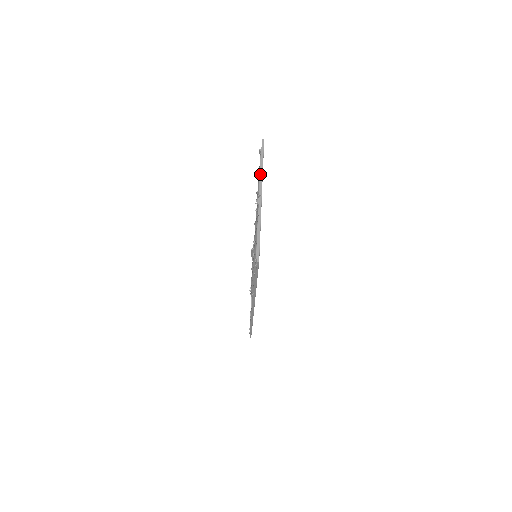
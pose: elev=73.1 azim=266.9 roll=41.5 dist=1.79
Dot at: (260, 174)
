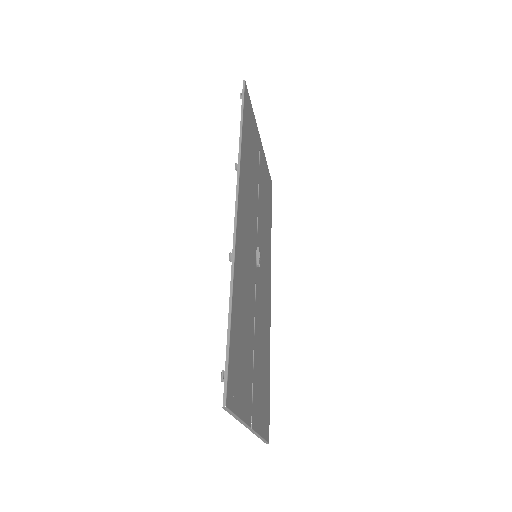
Dot at: occluded
